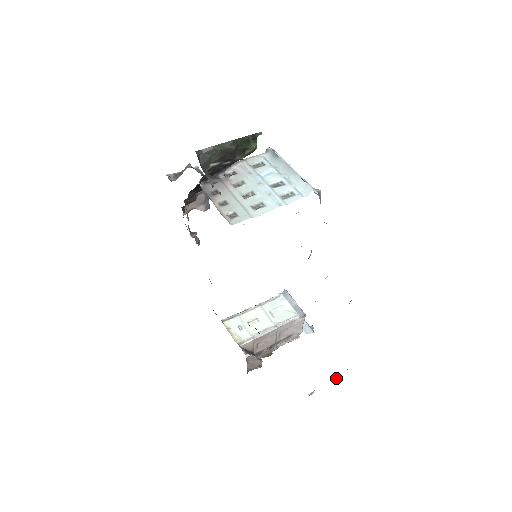
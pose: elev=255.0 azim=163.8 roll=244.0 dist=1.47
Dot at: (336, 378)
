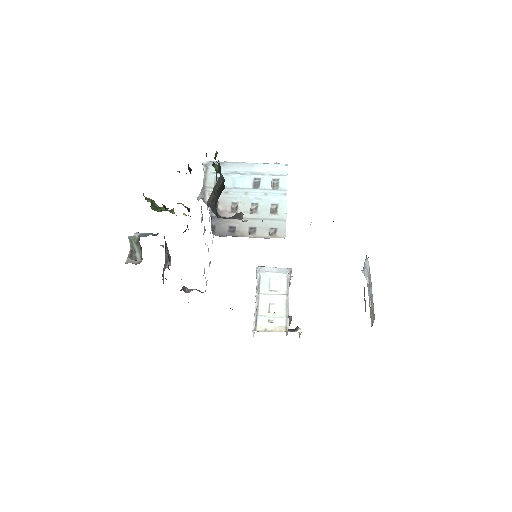
Dot at: (368, 281)
